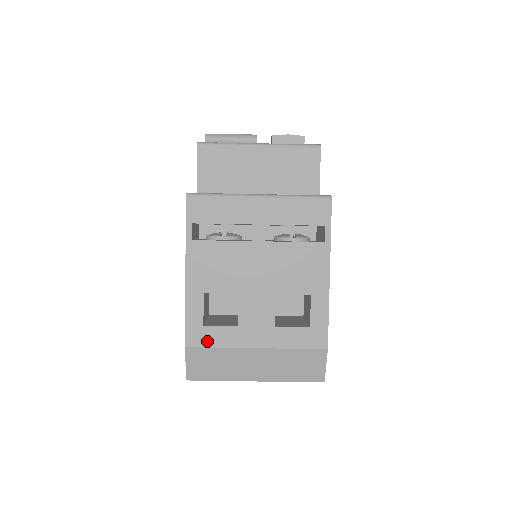
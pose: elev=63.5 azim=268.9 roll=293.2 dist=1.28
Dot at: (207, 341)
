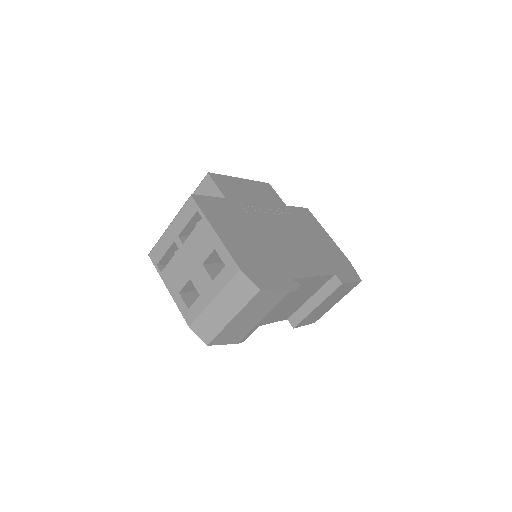
Dot at: (194, 315)
